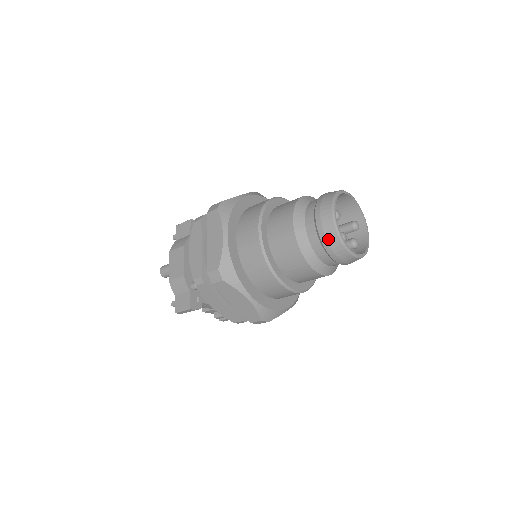
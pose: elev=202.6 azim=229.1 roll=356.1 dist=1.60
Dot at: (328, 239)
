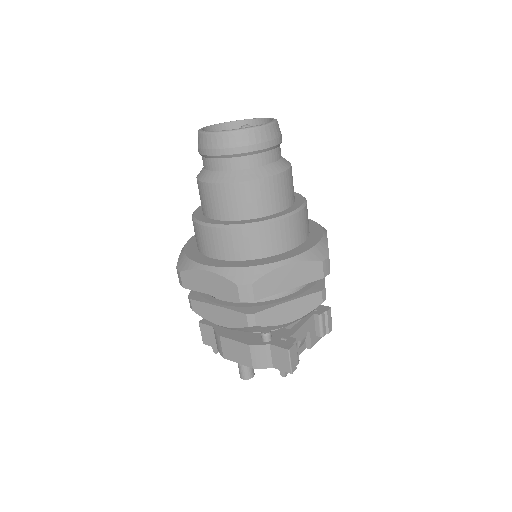
Dot at: (237, 145)
